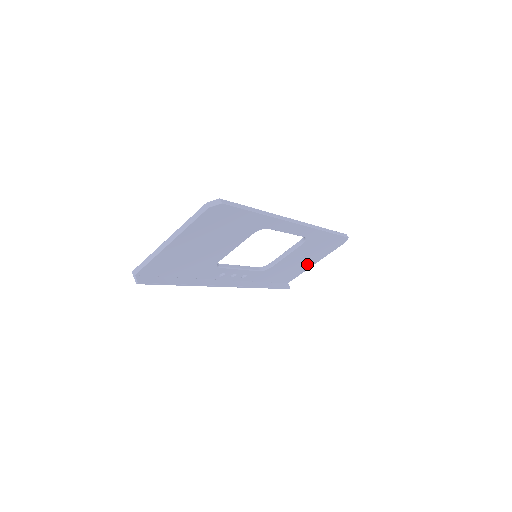
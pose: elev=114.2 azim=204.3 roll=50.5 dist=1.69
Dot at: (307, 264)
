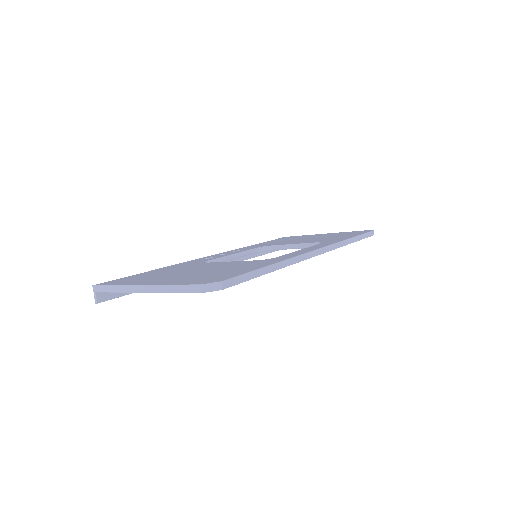
Dot at: occluded
